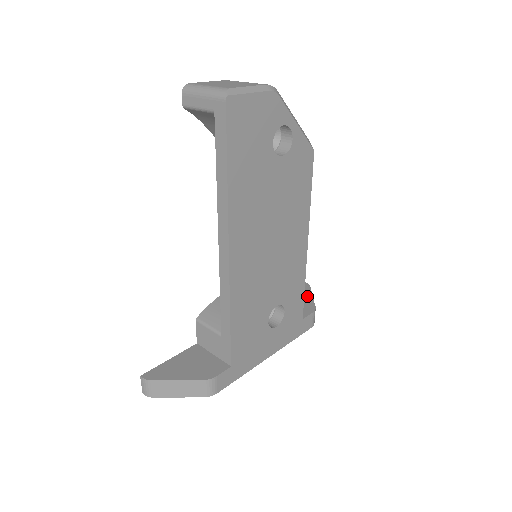
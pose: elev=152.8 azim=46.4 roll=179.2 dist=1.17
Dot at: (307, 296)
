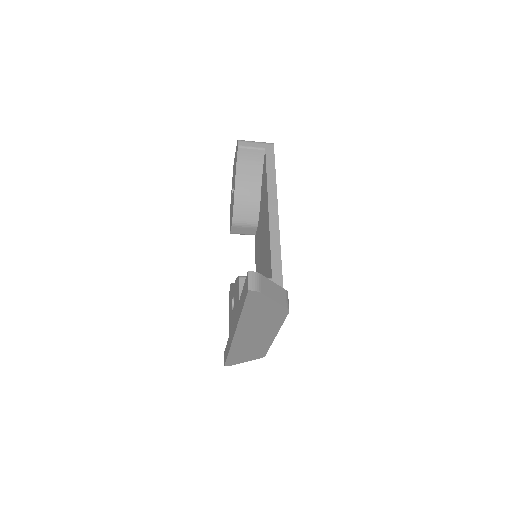
Dot at: occluded
